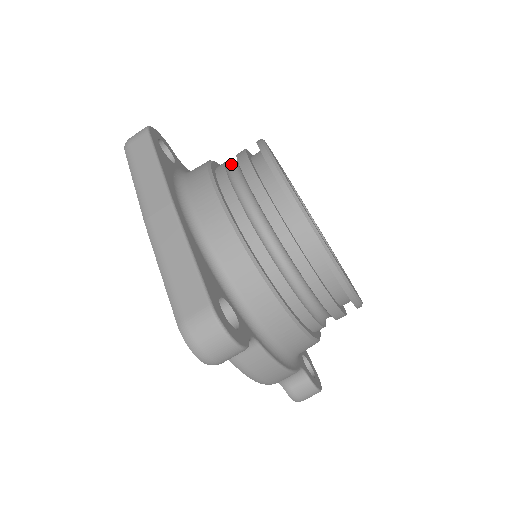
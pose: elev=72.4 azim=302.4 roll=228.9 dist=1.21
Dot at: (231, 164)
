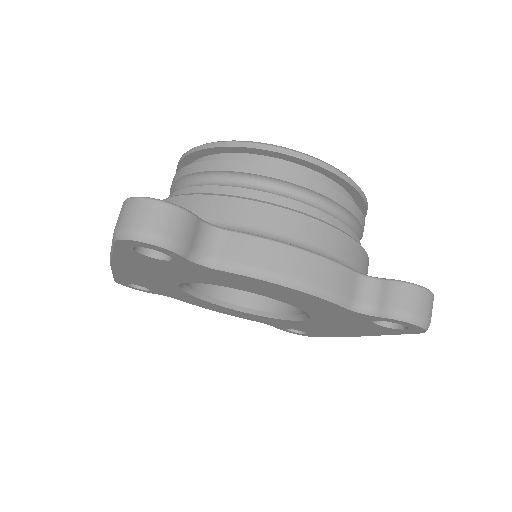
Dot at: occluded
